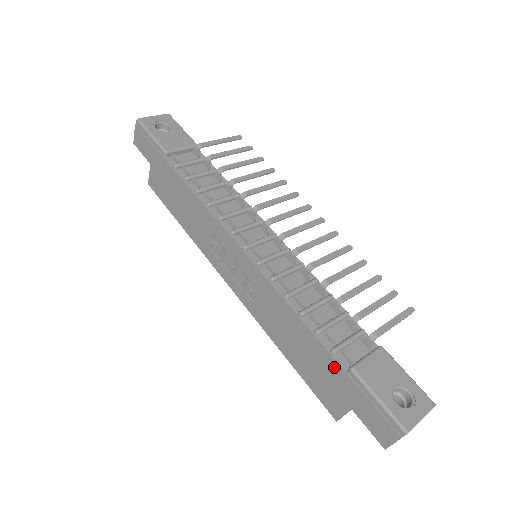
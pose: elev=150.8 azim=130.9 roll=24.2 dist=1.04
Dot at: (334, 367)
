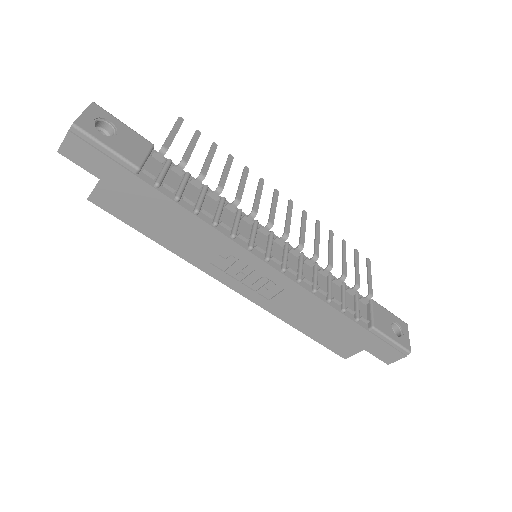
Dot at: (357, 330)
